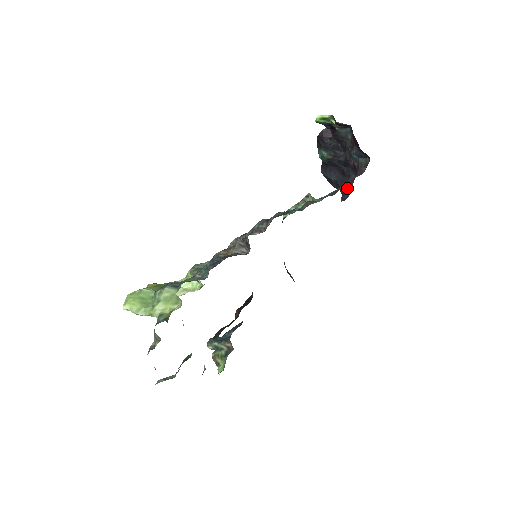
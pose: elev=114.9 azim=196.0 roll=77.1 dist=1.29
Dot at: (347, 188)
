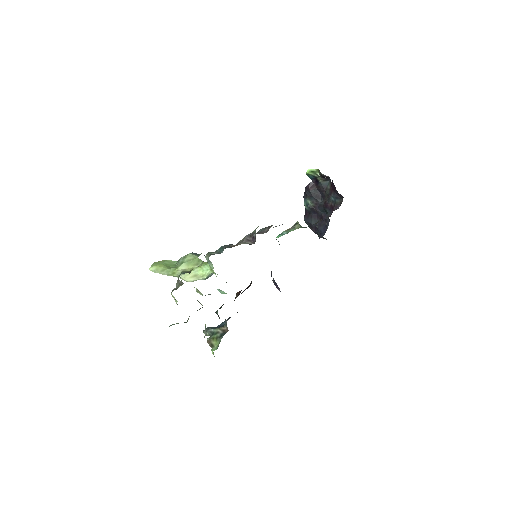
Dot at: (324, 230)
